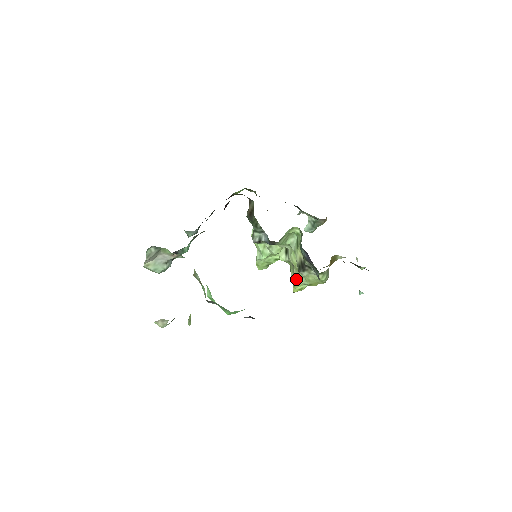
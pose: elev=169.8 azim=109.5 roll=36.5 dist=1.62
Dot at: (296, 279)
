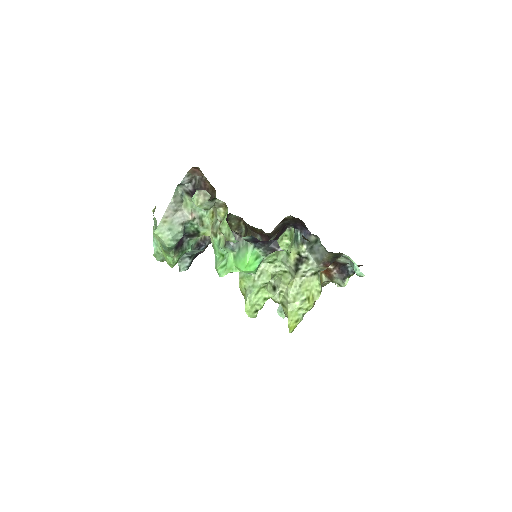
Dot at: (291, 301)
